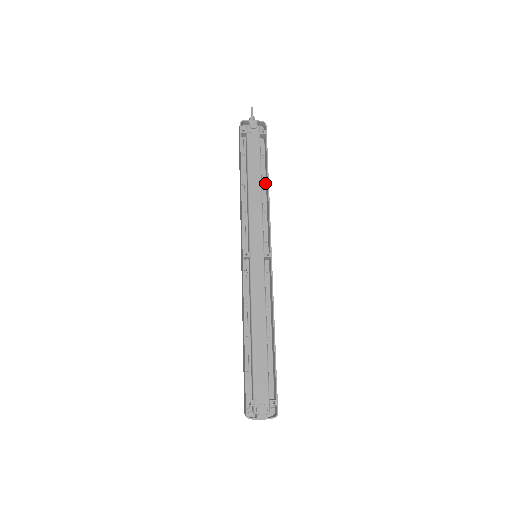
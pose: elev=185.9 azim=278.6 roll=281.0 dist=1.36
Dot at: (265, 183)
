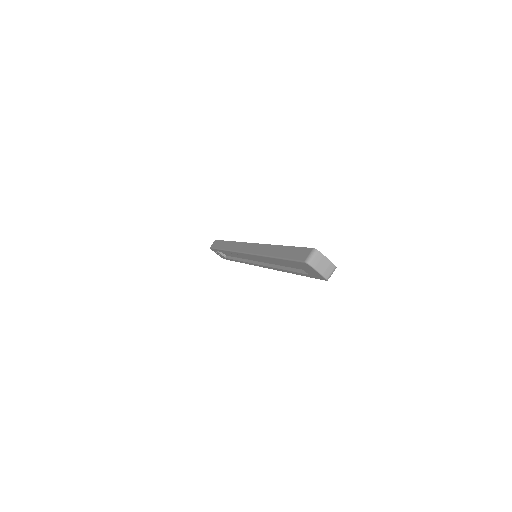
Dot at: occluded
